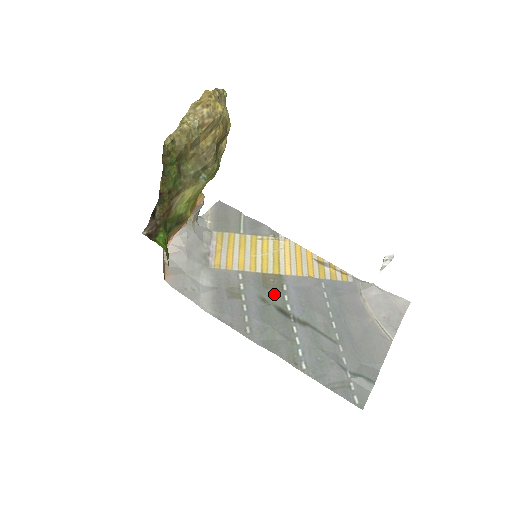
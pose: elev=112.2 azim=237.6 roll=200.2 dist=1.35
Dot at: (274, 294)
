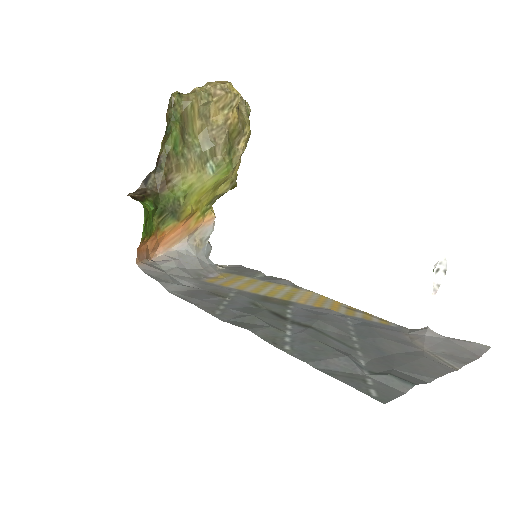
Dot at: (273, 305)
